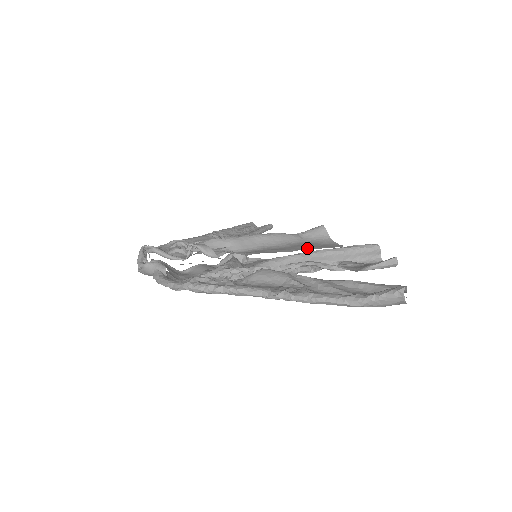
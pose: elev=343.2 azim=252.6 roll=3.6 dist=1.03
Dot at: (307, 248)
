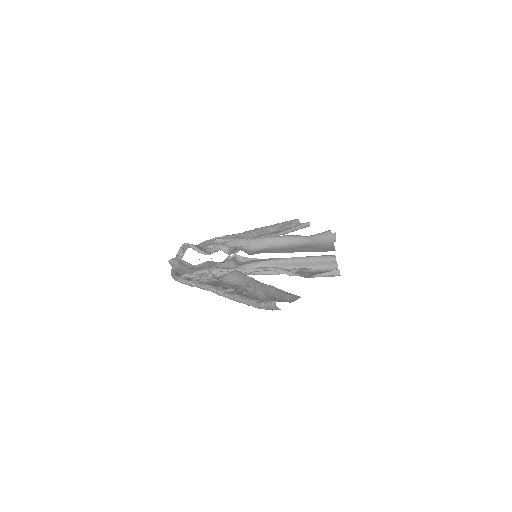
Dot at: (304, 250)
